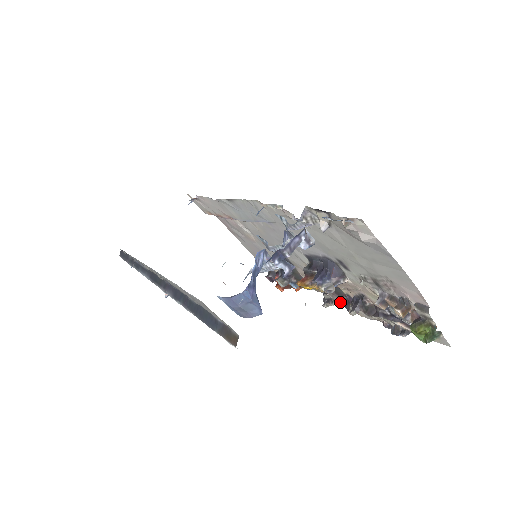
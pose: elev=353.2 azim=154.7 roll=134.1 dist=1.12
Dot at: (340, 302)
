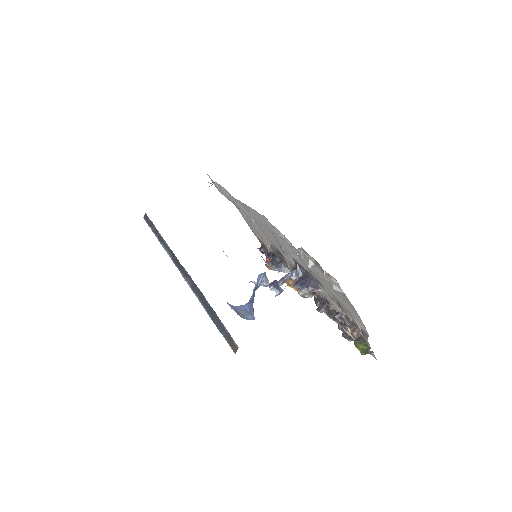
Dot at: occluded
